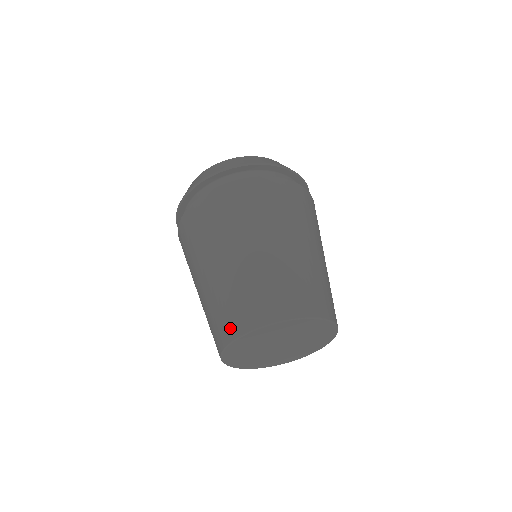
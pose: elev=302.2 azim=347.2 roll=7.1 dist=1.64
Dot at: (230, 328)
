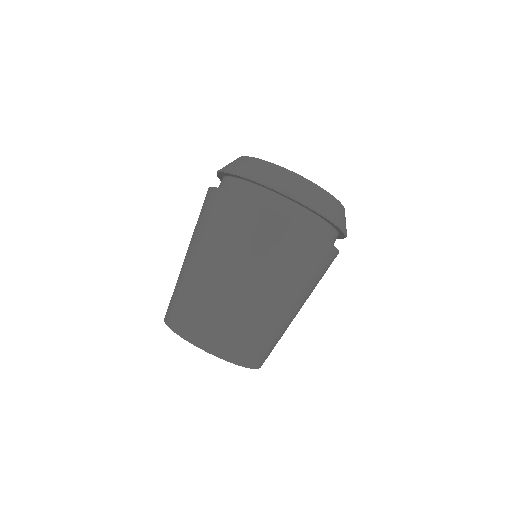
Dot at: (217, 344)
